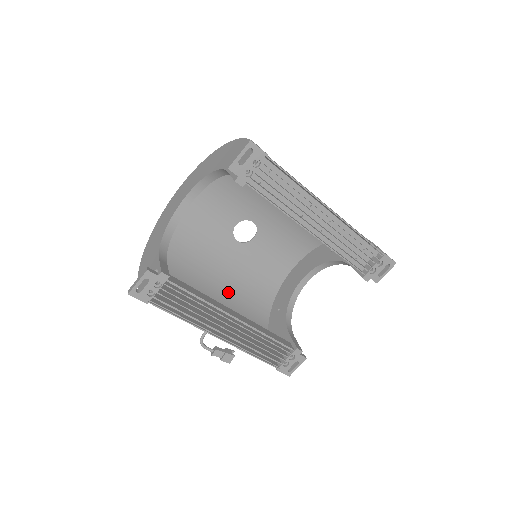
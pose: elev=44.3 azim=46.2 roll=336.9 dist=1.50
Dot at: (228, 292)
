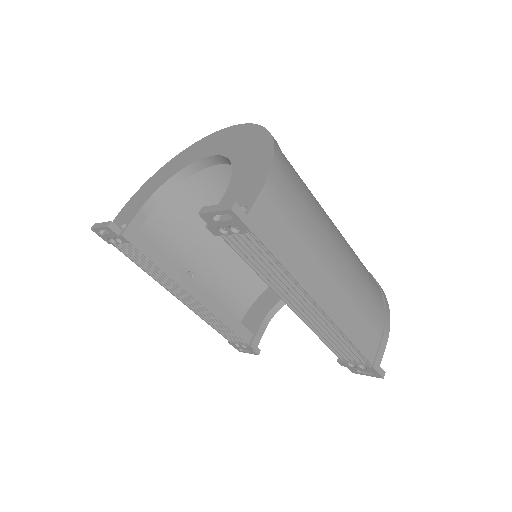
Dot at: occluded
